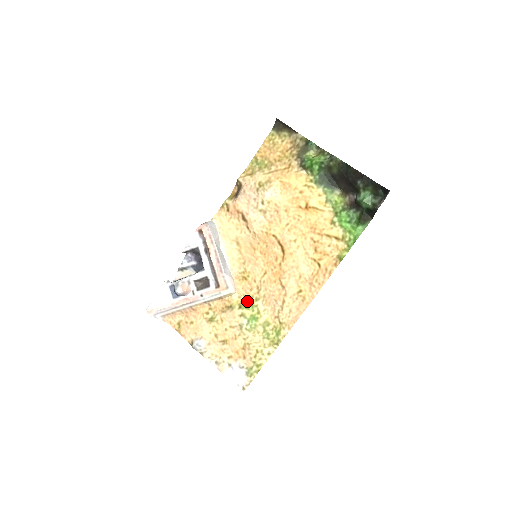
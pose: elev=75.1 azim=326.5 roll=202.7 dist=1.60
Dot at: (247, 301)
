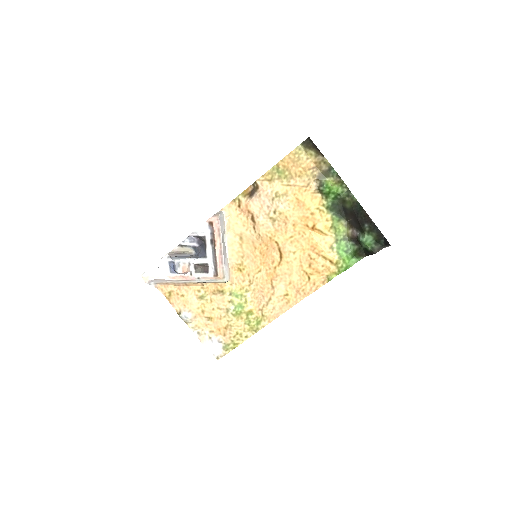
Dot at: (238, 290)
